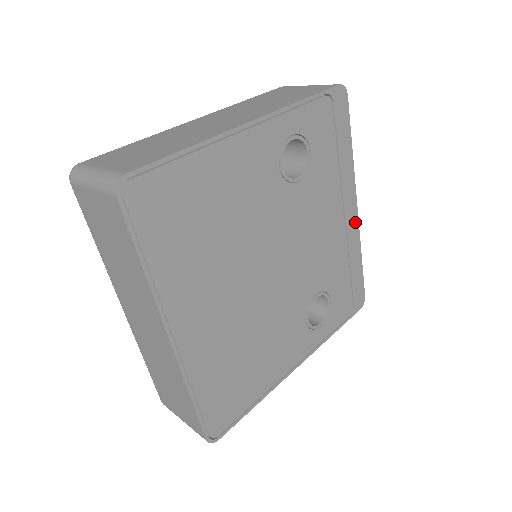
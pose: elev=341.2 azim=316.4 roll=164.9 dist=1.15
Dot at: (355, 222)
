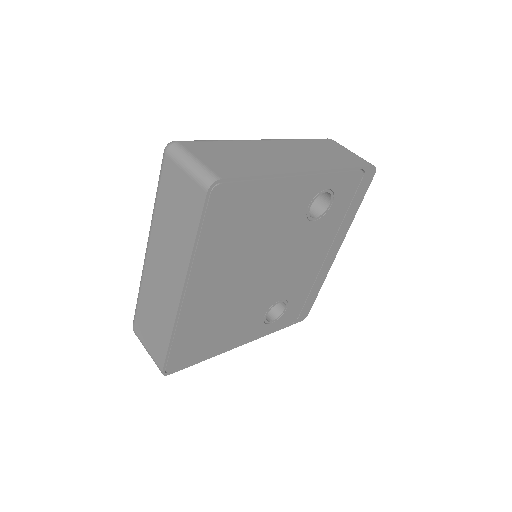
Dot at: (331, 261)
